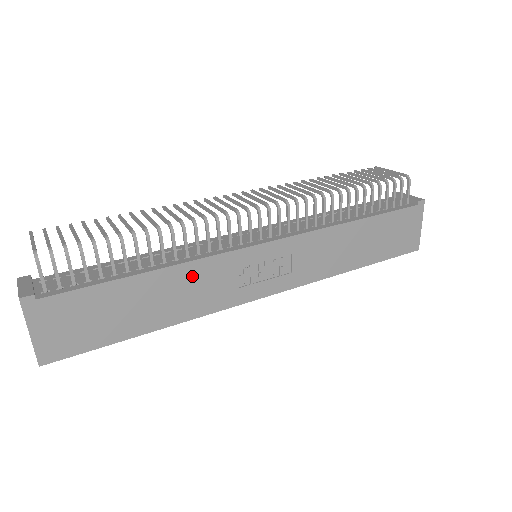
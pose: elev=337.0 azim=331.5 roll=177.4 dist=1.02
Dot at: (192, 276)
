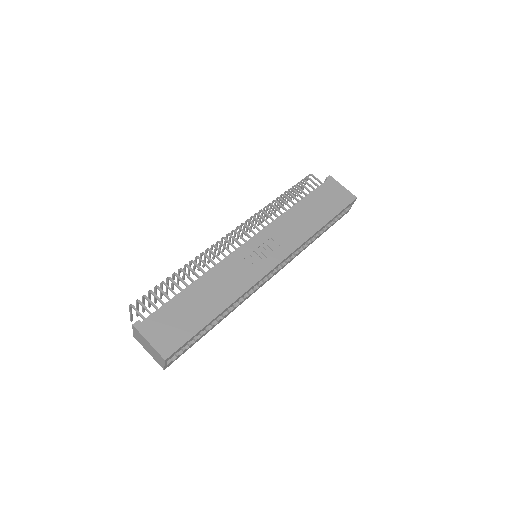
Dot at: (219, 275)
